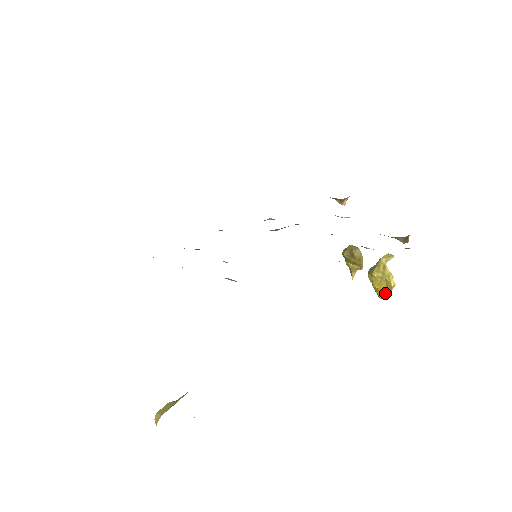
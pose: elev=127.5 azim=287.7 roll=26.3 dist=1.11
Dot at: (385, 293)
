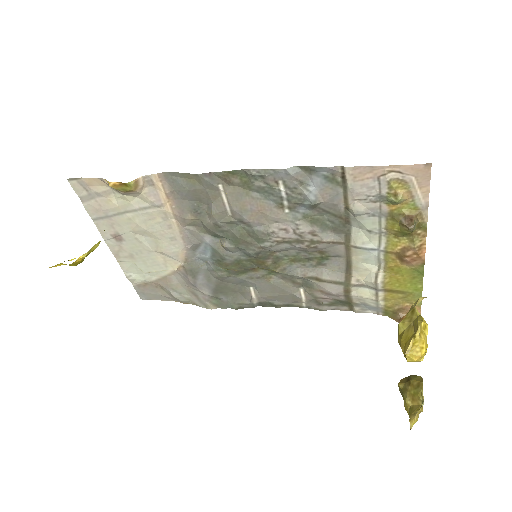
Dot at: (410, 339)
